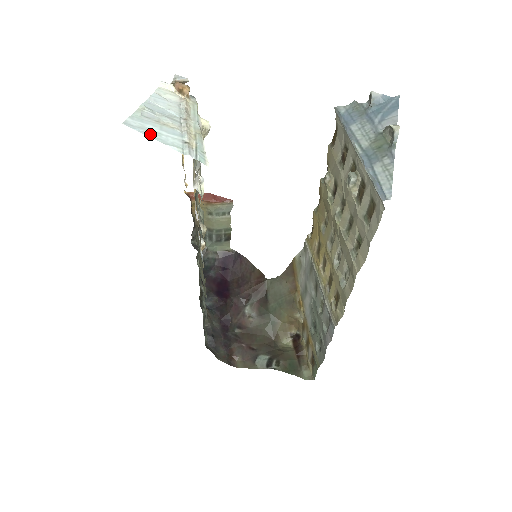
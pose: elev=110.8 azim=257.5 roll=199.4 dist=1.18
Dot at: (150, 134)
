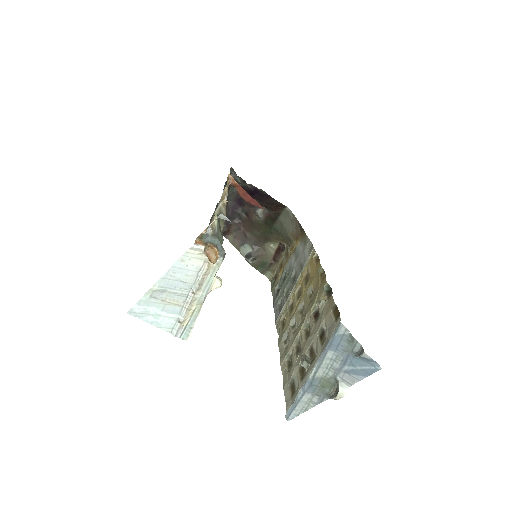
Dot at: (149, 319)
